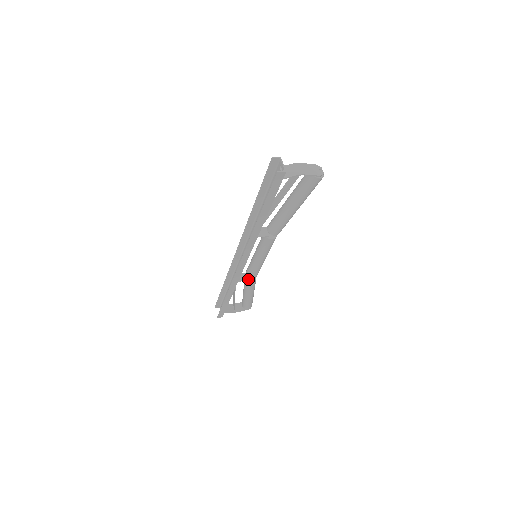
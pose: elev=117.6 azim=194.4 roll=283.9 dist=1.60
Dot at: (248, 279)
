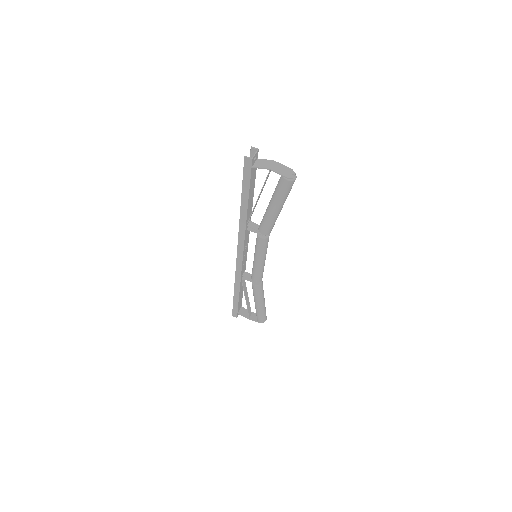
Dot at: occluded
